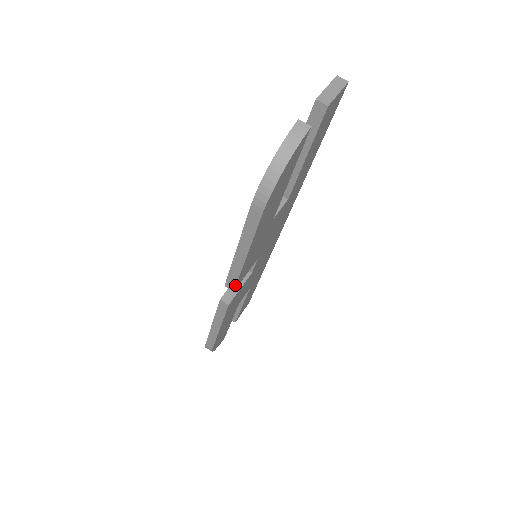
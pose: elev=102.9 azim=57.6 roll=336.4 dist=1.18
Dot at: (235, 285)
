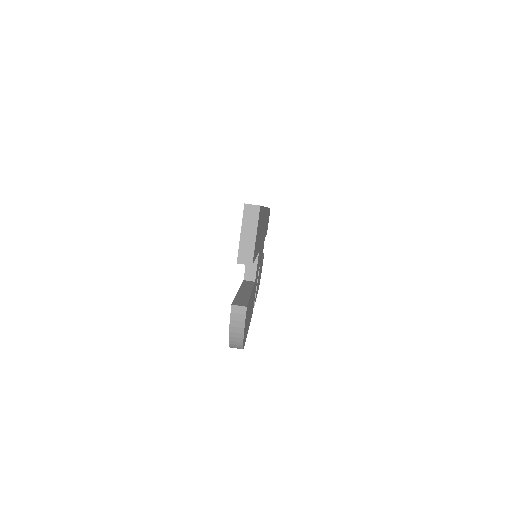
Dot at: occluded
